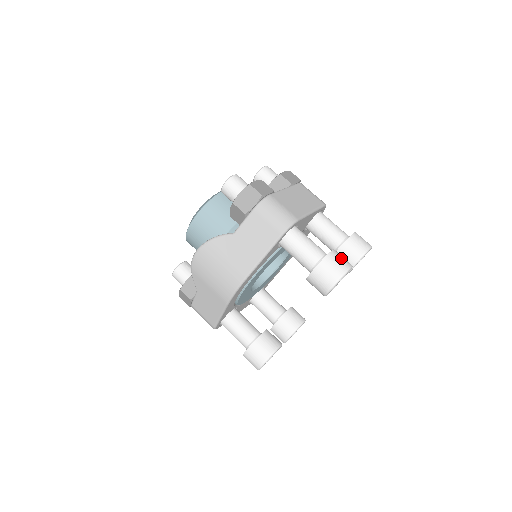
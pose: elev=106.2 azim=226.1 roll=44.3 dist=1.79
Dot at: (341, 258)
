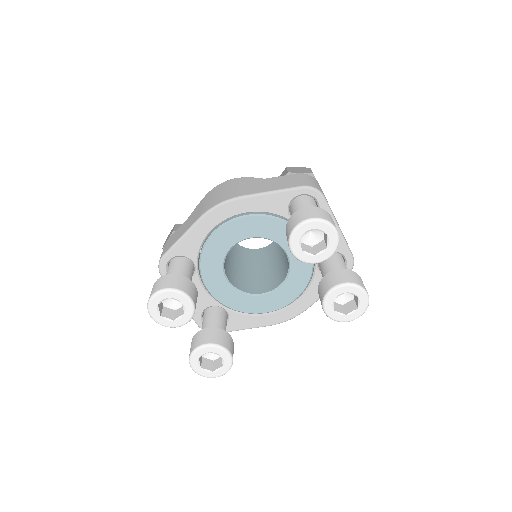
Dot at: occluded
